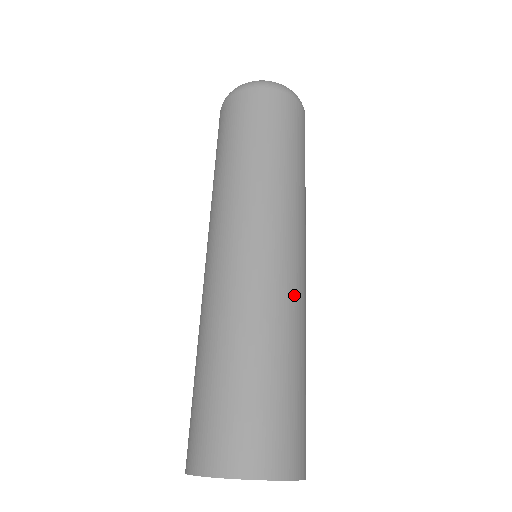
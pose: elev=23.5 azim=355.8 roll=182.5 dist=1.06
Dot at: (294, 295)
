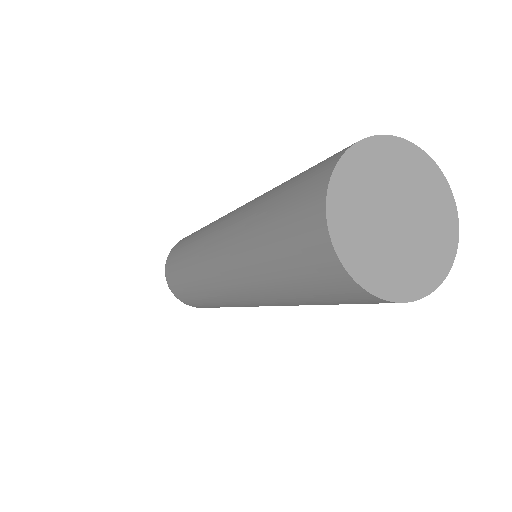
Dot at: occluded
